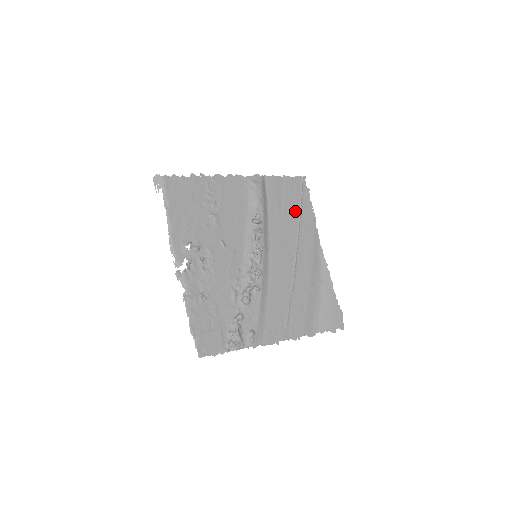
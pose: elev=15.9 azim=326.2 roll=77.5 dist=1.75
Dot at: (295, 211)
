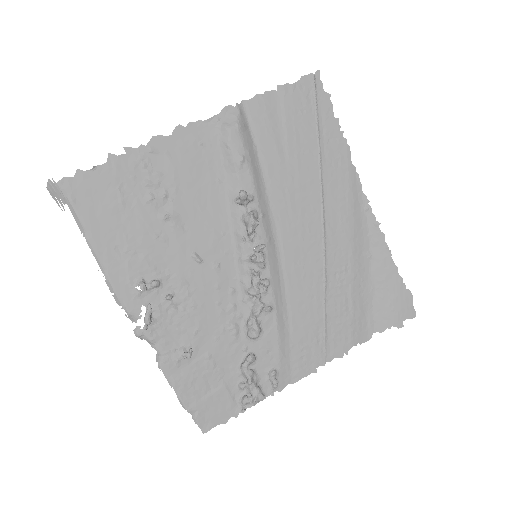
Dot at: (310, 148)
